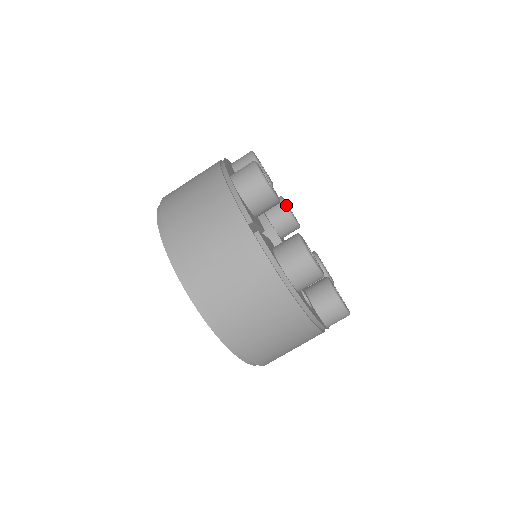
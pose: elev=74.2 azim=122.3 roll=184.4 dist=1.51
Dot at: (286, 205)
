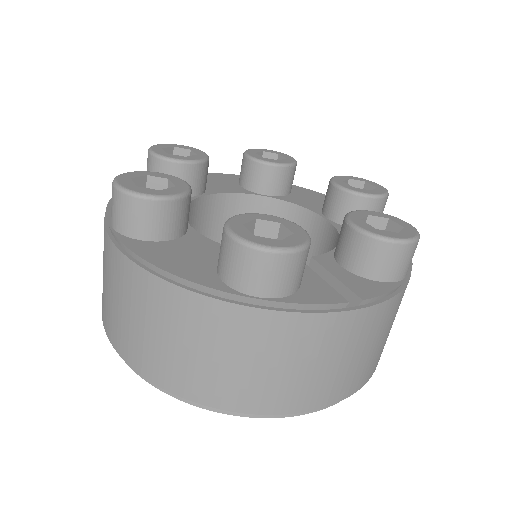
Dot at: (184, 162)
